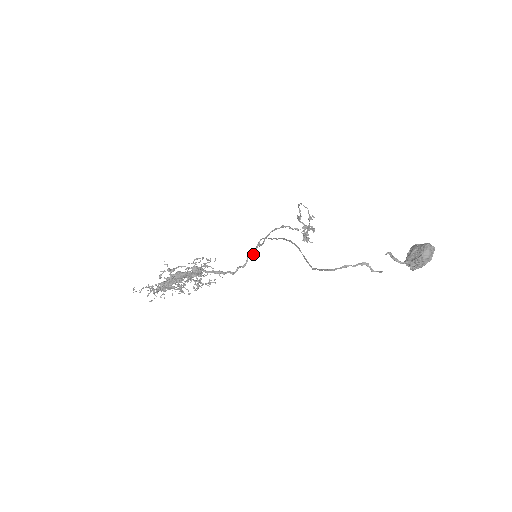
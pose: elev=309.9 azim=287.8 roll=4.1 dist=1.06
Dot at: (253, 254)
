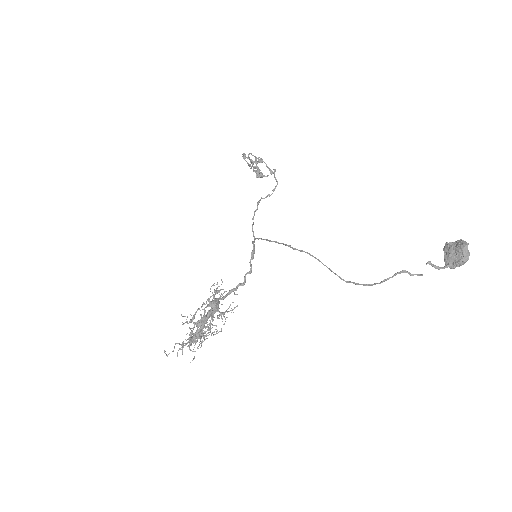
Dot at: (253, 257)
